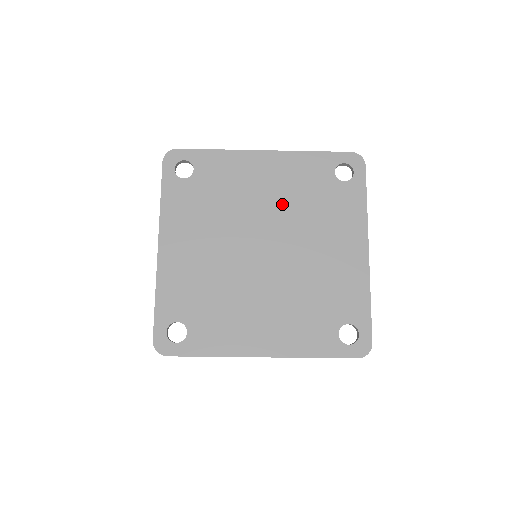
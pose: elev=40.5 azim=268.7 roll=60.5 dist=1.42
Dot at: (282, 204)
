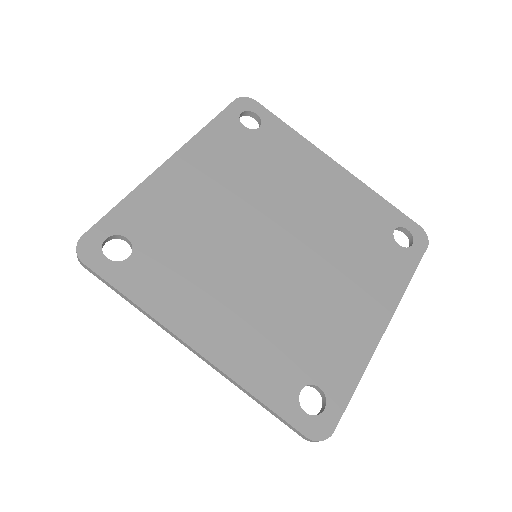
Dot at: (325, 217)
